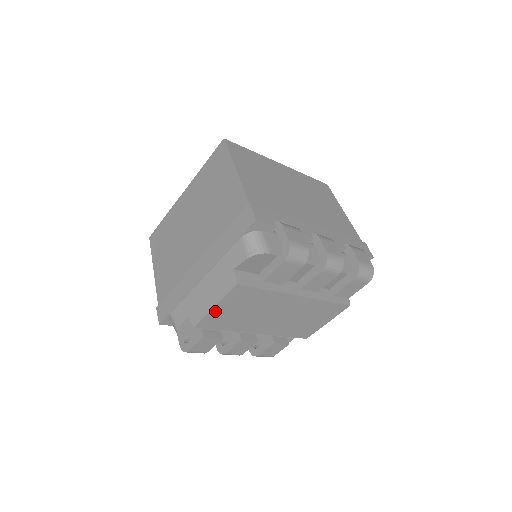
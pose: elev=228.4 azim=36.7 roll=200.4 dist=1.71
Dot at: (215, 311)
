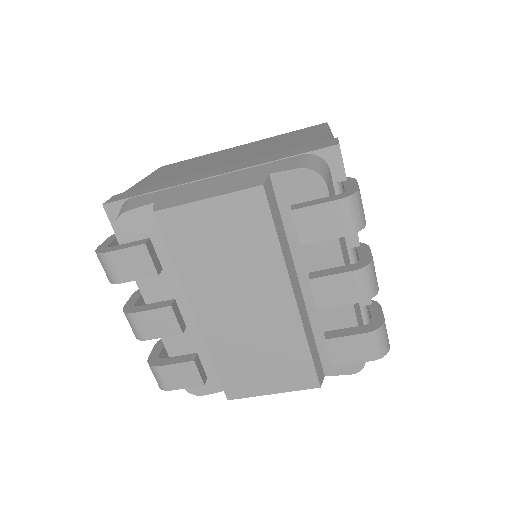
Dot at: (199, 209)
